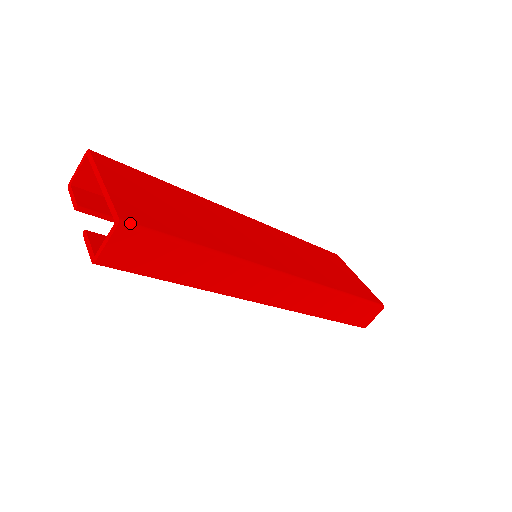
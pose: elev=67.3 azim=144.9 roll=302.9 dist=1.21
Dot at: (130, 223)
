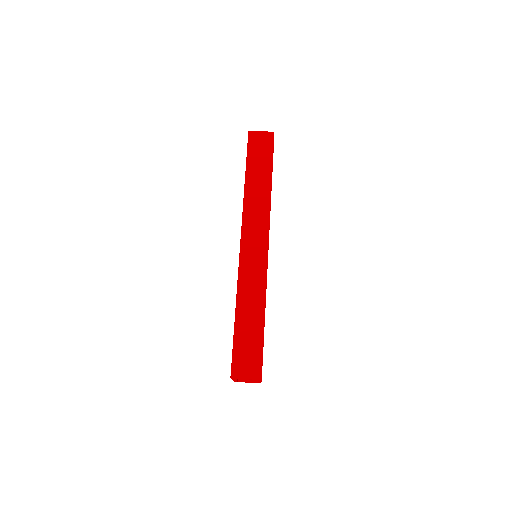
Dot at: occluded
